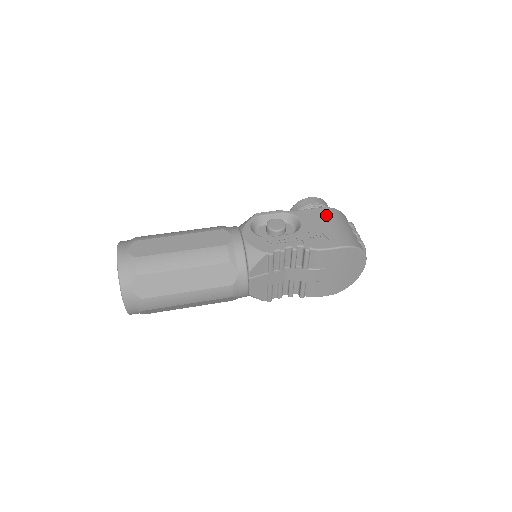
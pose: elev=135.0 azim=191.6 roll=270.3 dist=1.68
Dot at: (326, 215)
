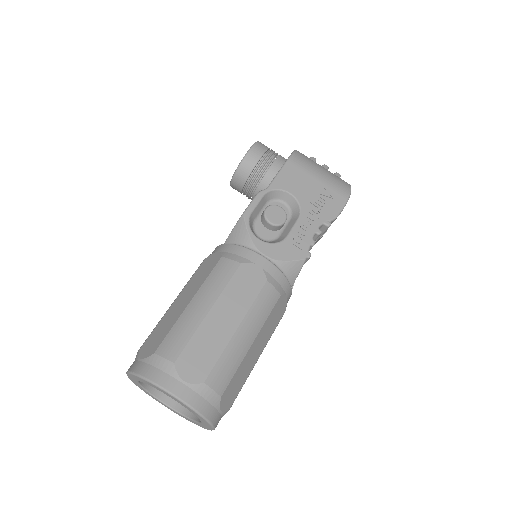
Dot at: (301, 168)
